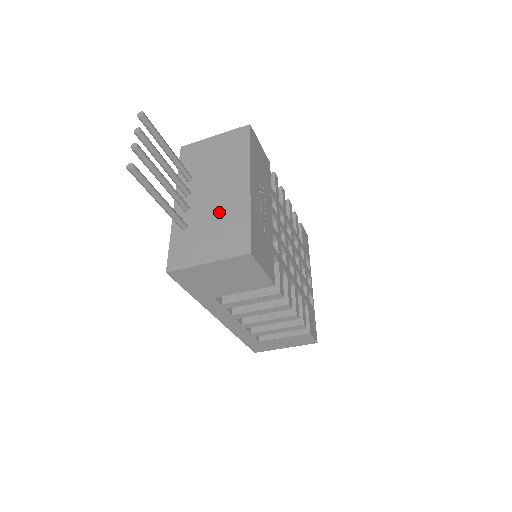
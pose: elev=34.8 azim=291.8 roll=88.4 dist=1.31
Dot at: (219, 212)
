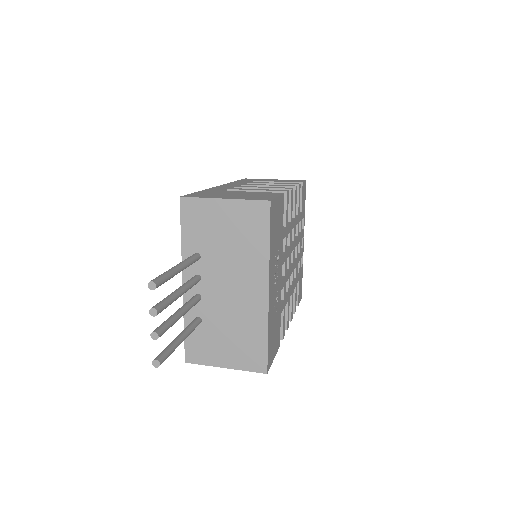
Dot at: (235, 317)
